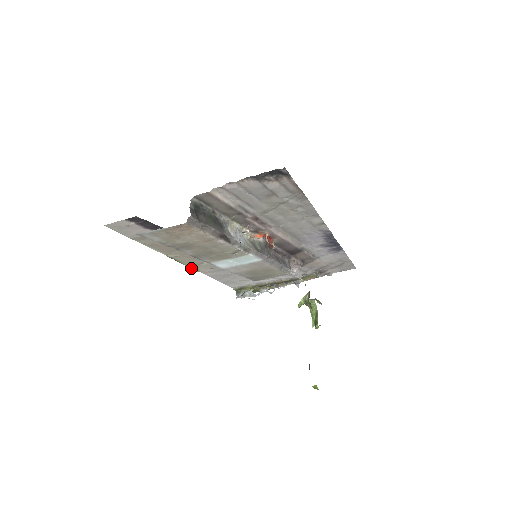
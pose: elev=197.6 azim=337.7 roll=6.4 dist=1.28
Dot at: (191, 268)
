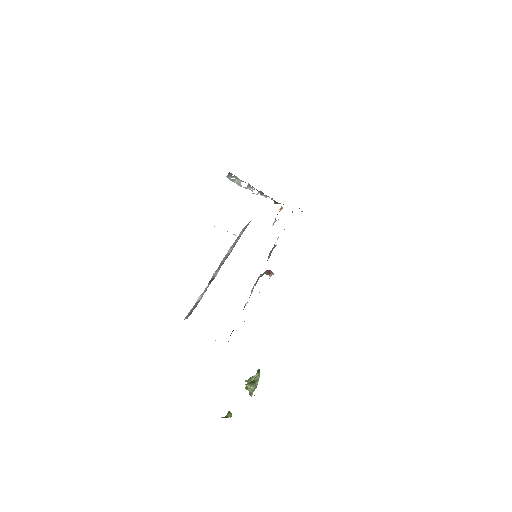
Dot at: occluded
